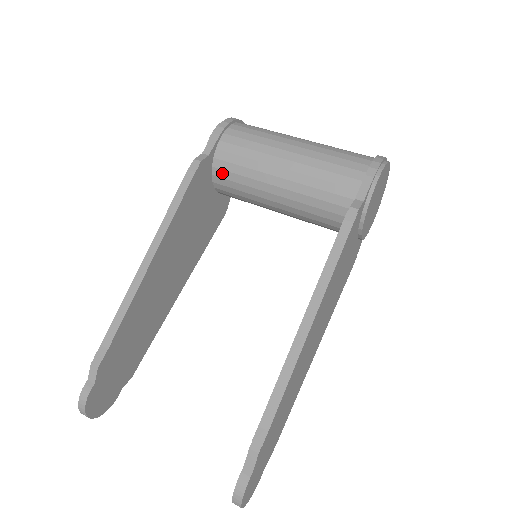
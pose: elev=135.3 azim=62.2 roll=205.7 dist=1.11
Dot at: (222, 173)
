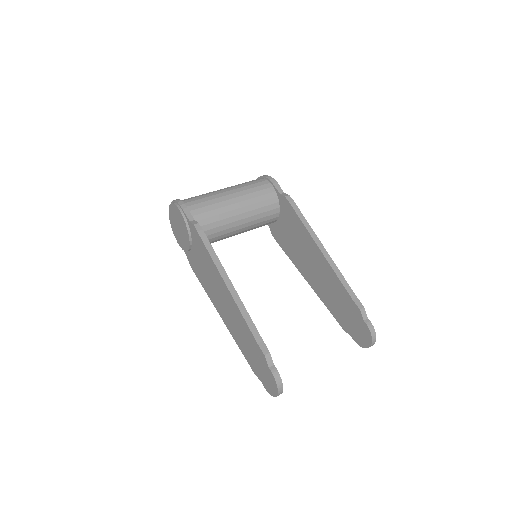
Dot at: (203, 228)
